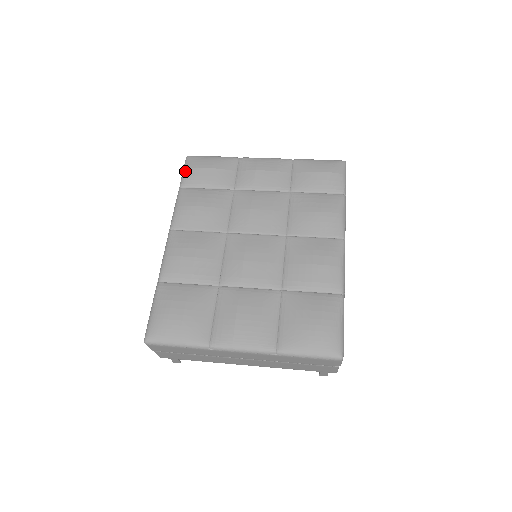
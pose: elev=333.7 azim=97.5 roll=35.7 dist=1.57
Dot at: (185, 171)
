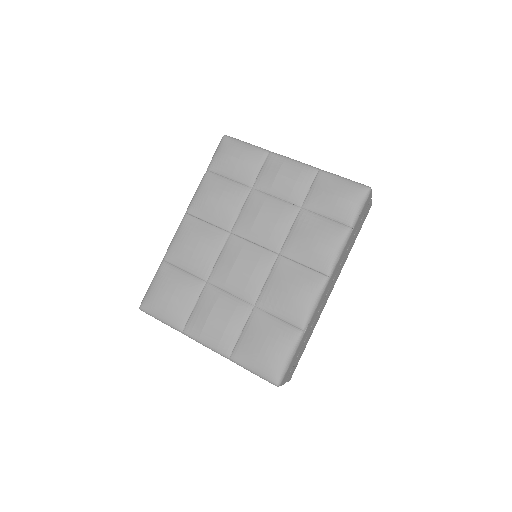
Dot at: (216, 154)
